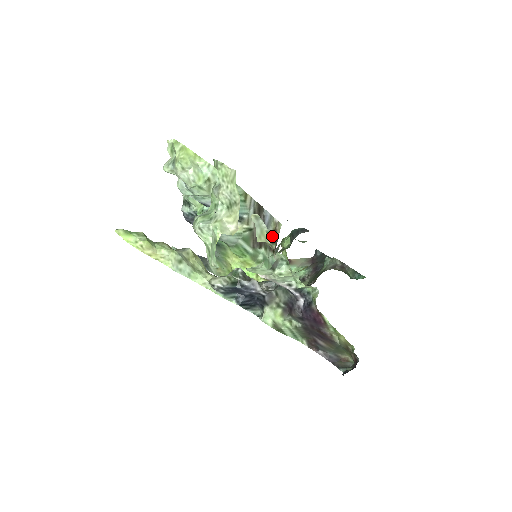
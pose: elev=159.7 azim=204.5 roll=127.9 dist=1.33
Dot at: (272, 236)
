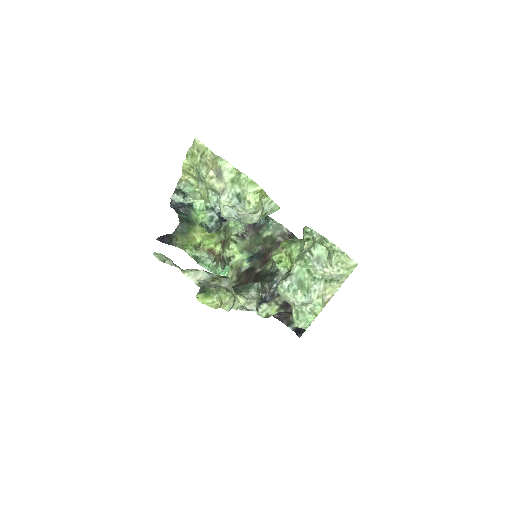
Dot at: occluded
